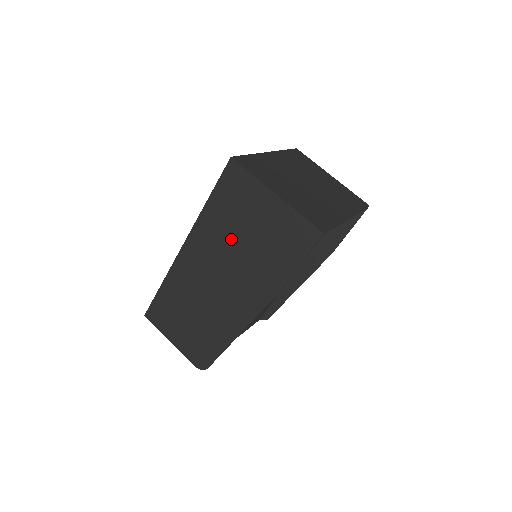
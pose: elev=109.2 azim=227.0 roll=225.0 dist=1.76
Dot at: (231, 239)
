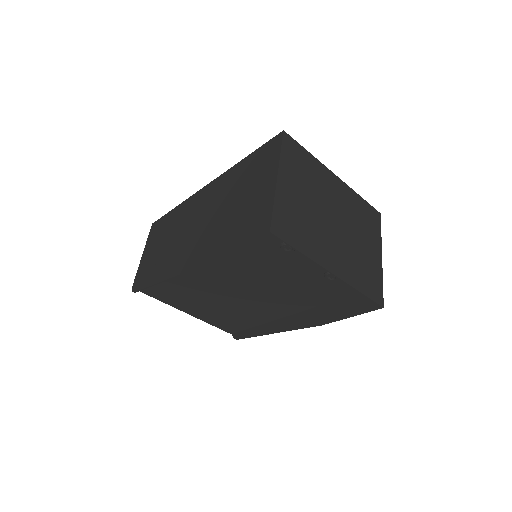
Dot at: (228, 197)
